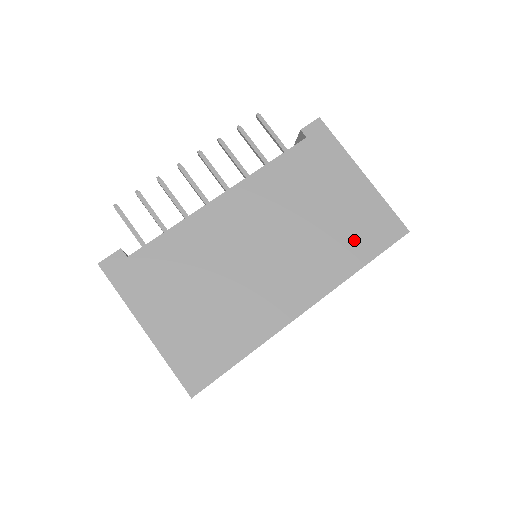
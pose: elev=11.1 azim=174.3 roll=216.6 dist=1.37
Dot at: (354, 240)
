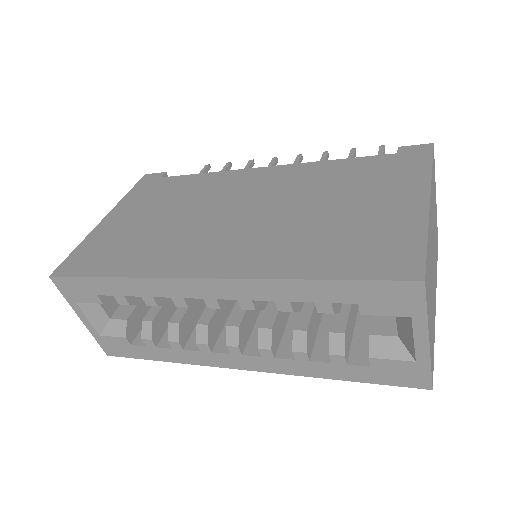
Dot at: (333, 249)
